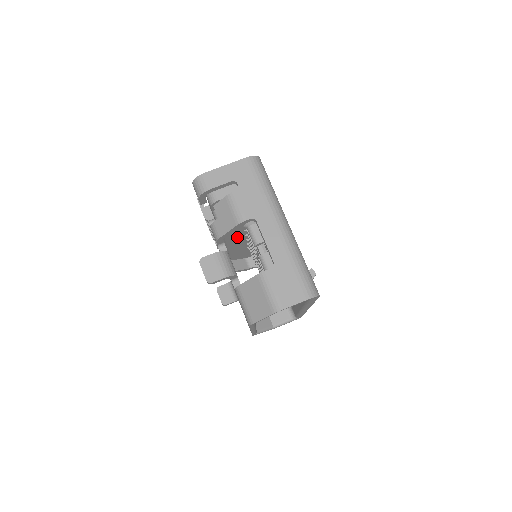
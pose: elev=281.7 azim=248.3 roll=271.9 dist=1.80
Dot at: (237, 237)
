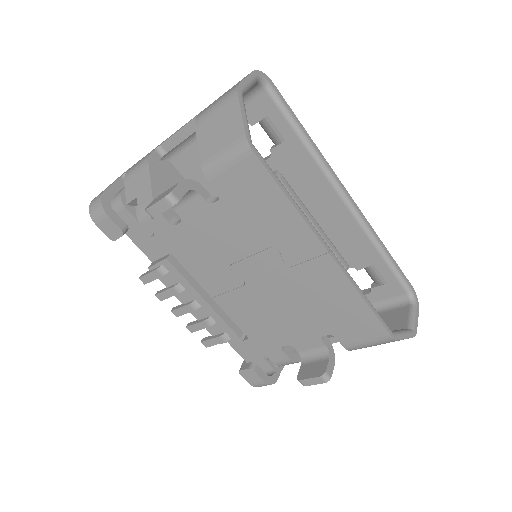
Dot at: occluded
